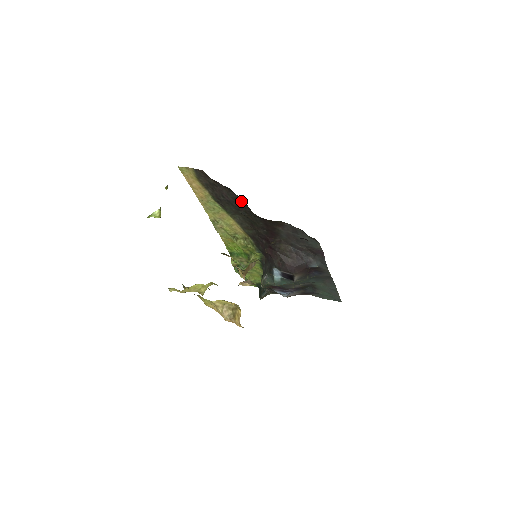
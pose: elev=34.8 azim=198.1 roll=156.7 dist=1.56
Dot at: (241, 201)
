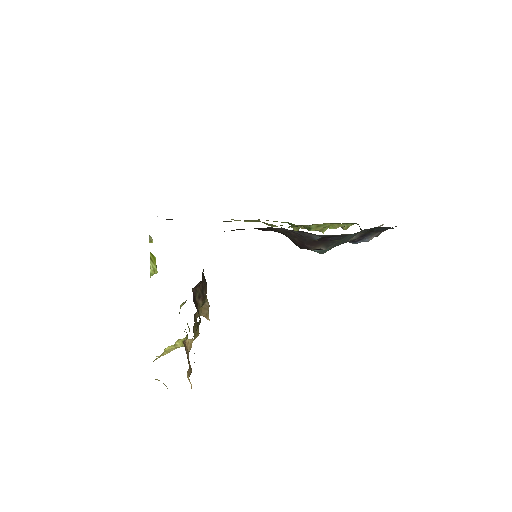
Dot at: occluded
